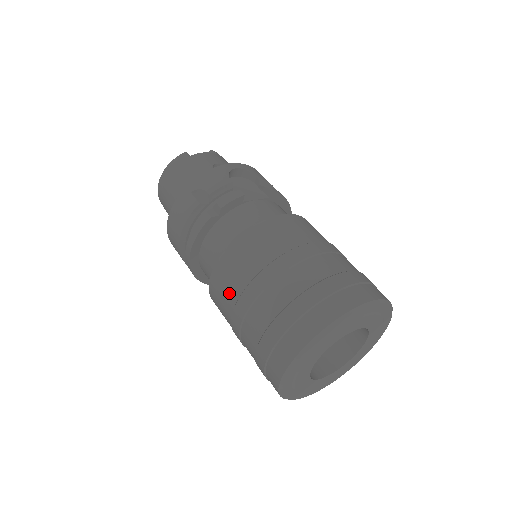
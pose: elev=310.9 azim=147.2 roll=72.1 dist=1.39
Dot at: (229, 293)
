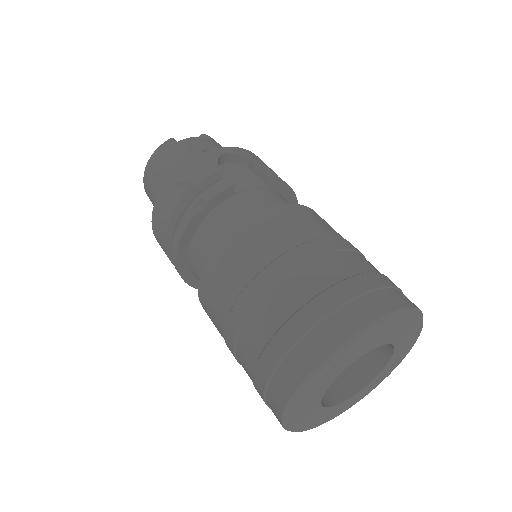
Dot at: (219, 305)
